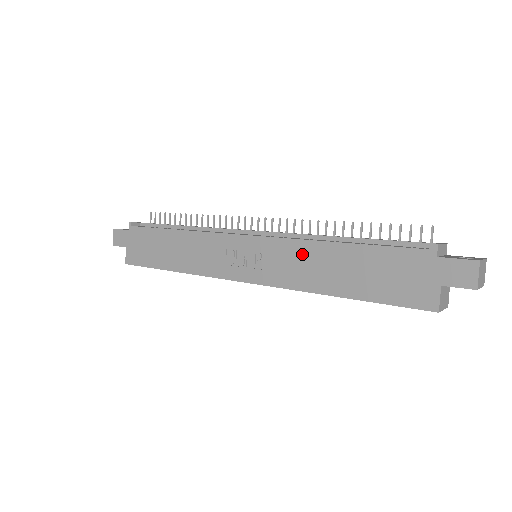
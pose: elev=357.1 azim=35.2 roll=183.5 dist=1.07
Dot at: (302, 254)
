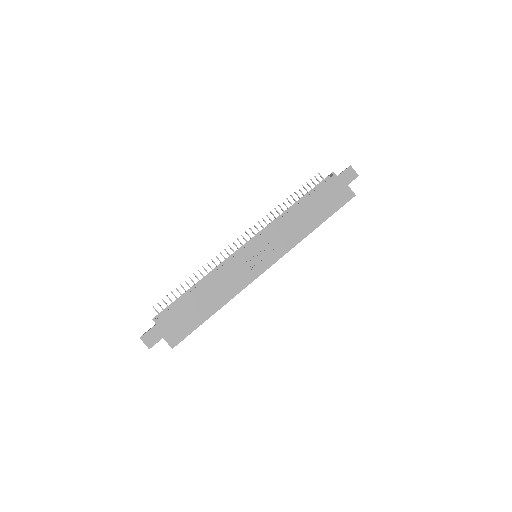
Dot at: (286, 225)
